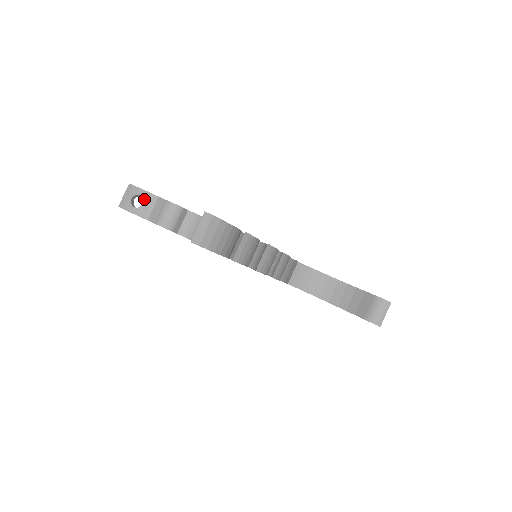
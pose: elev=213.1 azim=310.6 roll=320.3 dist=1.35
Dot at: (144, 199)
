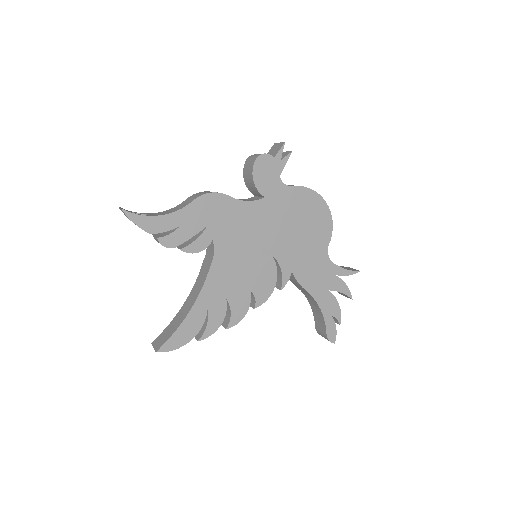
Dot at: occluded
